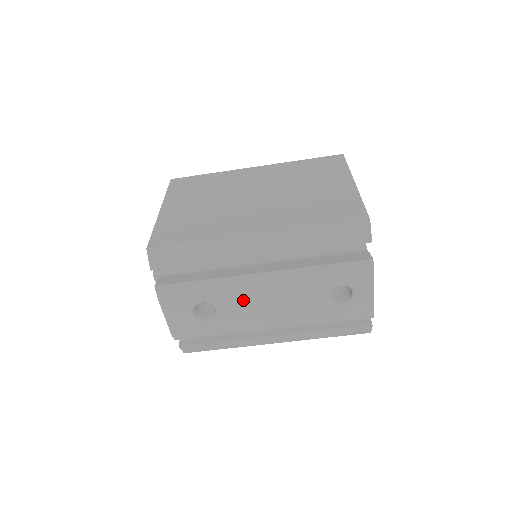
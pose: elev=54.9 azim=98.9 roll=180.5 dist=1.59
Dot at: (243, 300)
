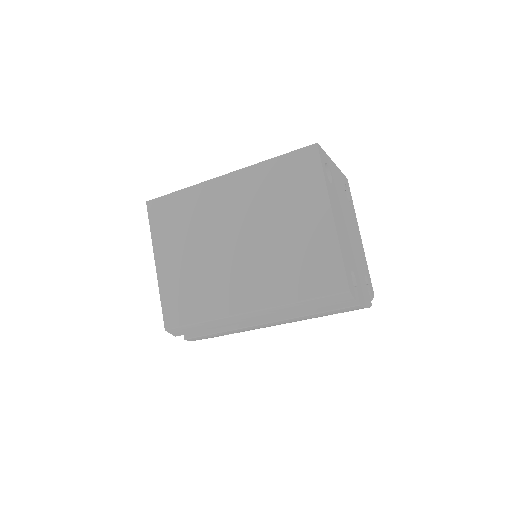
Dot at: occluded
